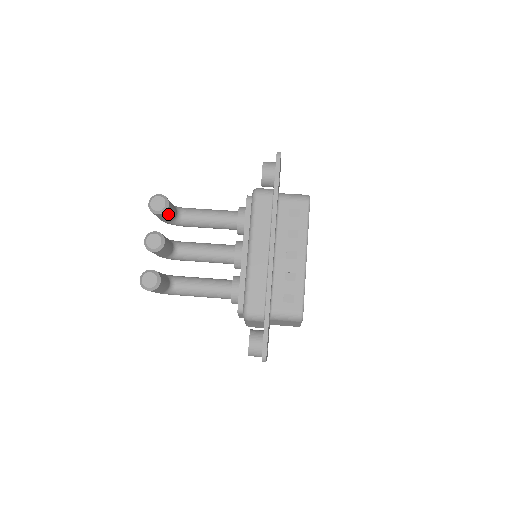
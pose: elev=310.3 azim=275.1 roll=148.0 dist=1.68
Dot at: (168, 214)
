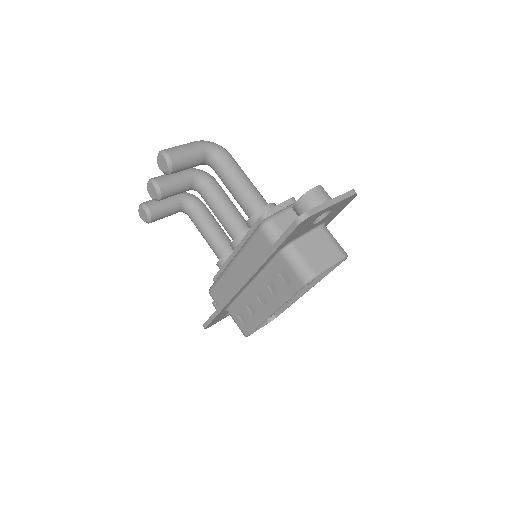
Dot at: occluded
